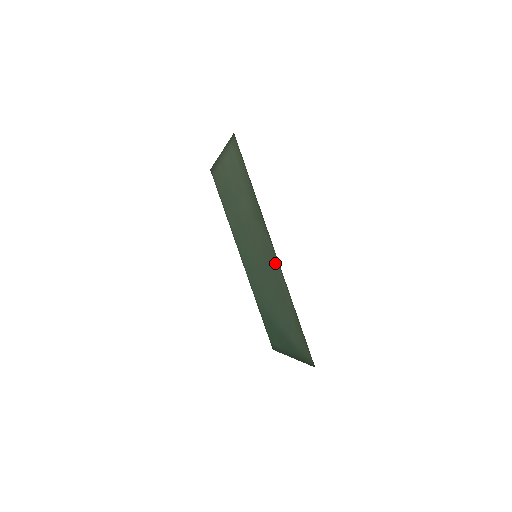
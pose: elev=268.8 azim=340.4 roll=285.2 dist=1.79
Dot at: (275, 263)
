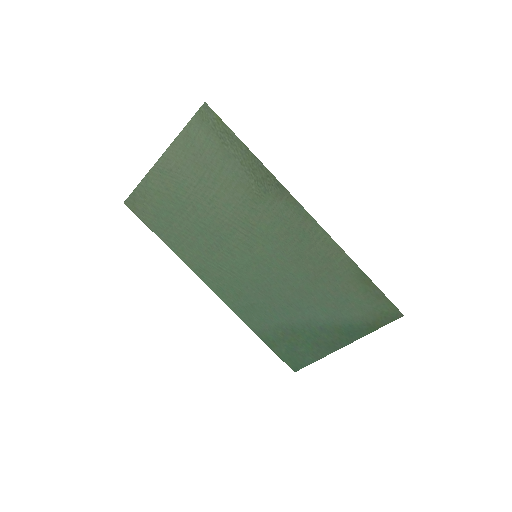
Dot at: (309, 231)
